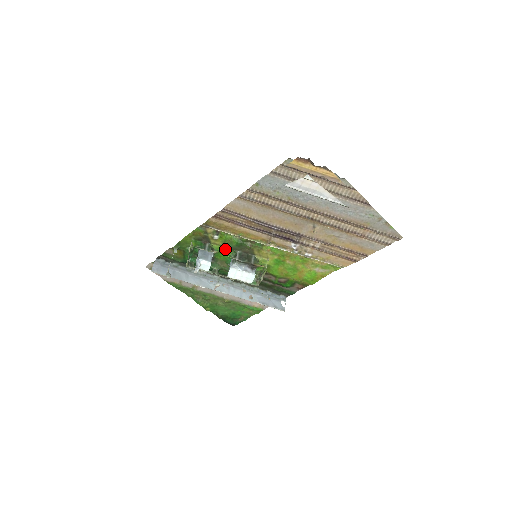
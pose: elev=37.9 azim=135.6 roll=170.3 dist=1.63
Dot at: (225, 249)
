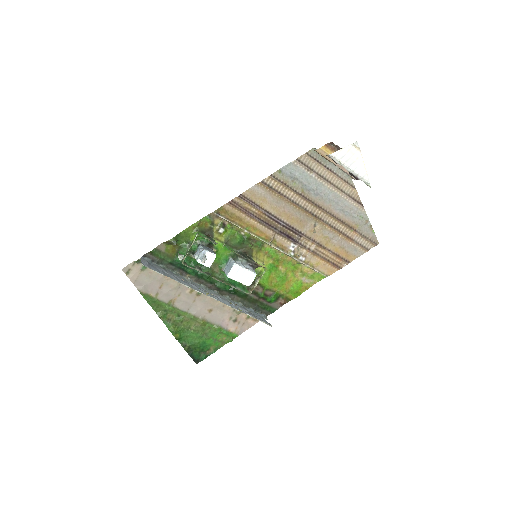
Dot at: (225, 247)
